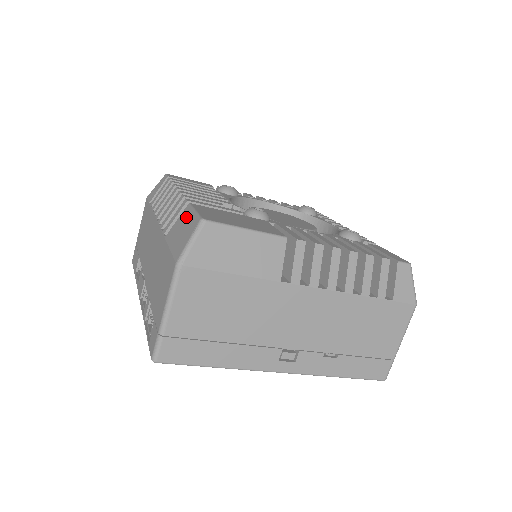
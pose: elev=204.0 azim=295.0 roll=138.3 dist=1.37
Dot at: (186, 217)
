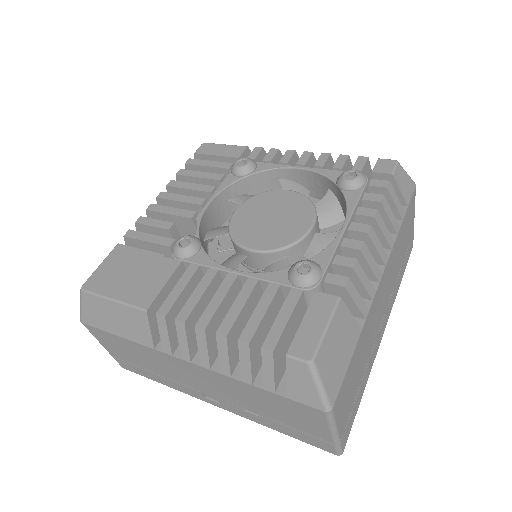
Dot at: occluded
